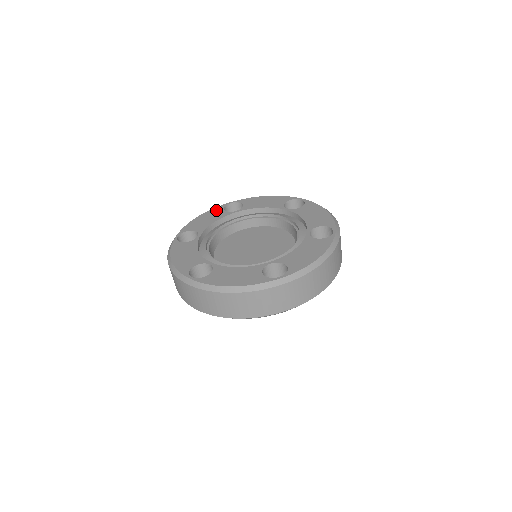
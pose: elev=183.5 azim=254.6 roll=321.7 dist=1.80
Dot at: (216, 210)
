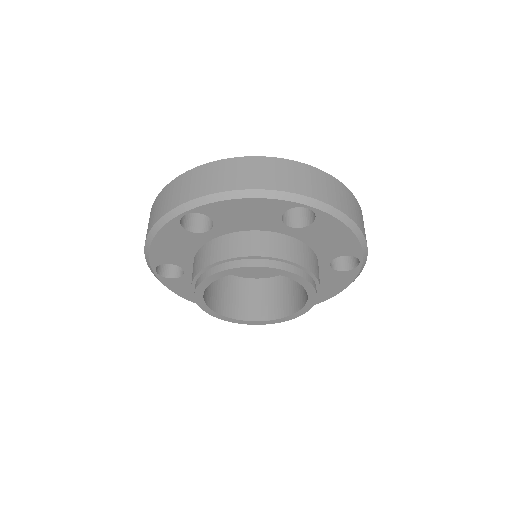
Dot at: occluded
